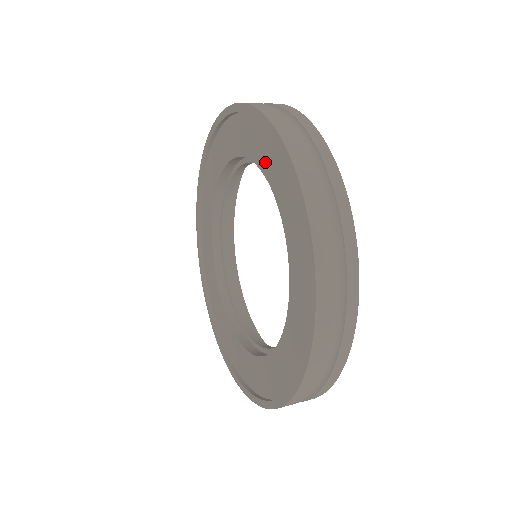
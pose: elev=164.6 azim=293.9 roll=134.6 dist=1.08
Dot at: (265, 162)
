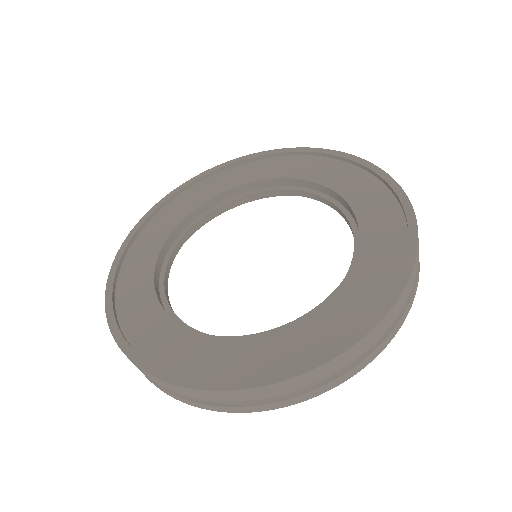
Dot at: (347, 188)
